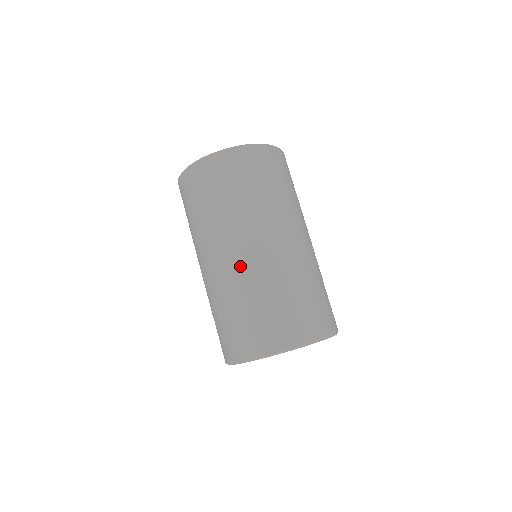
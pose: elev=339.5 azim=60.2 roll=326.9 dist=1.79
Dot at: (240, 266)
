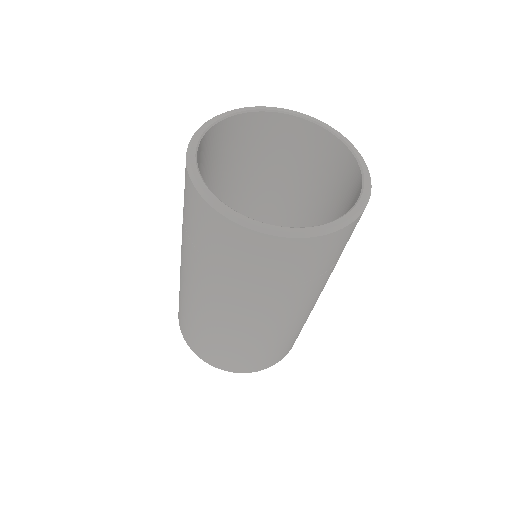
Dot at: (300, 319)
